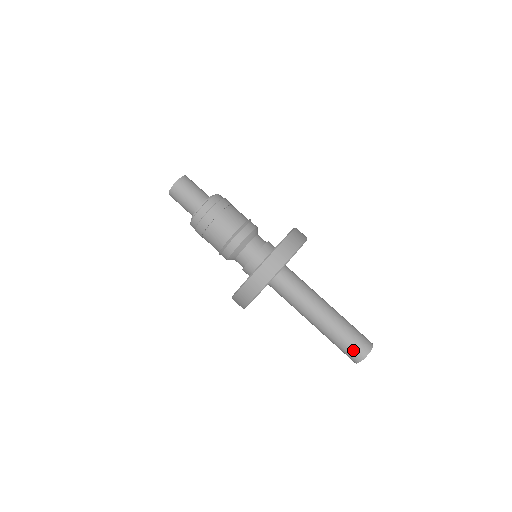
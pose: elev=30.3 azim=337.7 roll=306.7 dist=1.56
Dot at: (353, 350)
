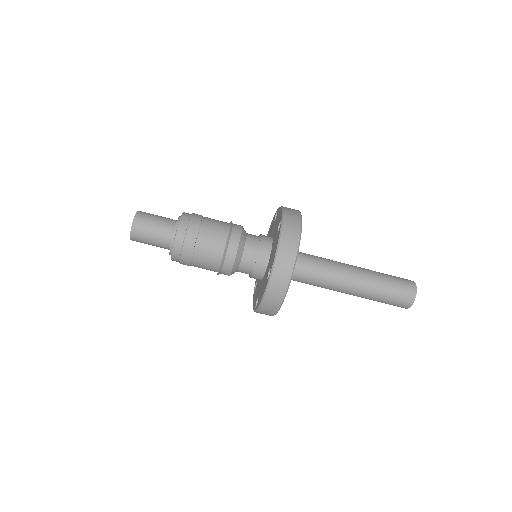
Dot at: (394, 305)
